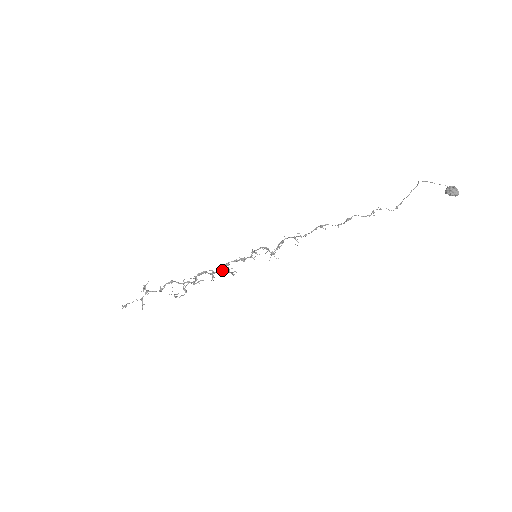
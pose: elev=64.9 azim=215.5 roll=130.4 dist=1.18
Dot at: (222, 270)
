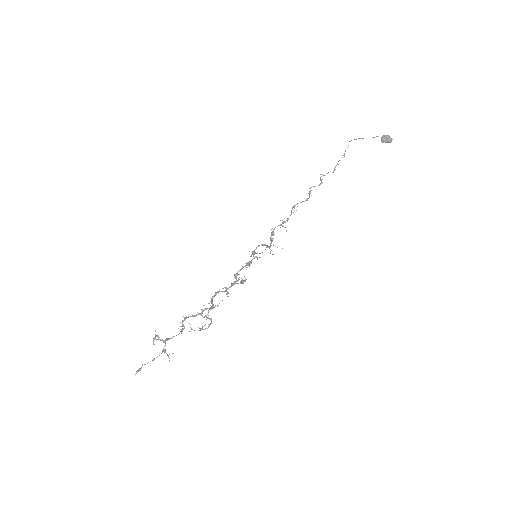
Dot at: (235, 282)
